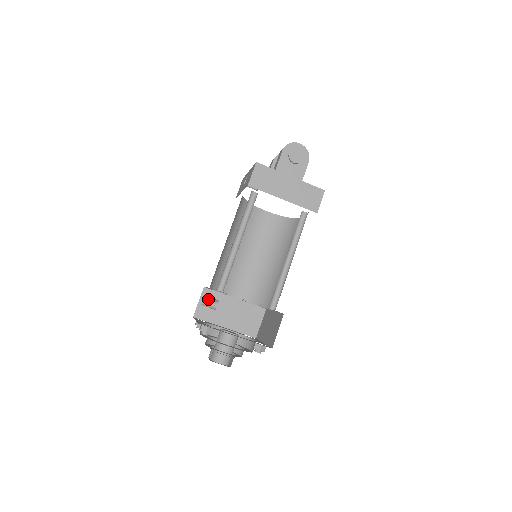
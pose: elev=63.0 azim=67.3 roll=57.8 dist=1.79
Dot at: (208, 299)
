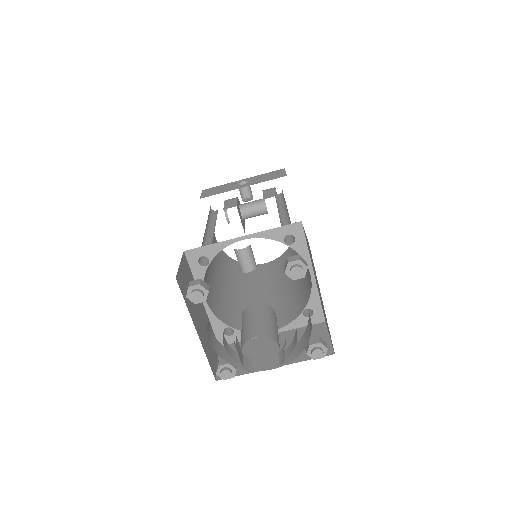
Dot at: (251, 248)
